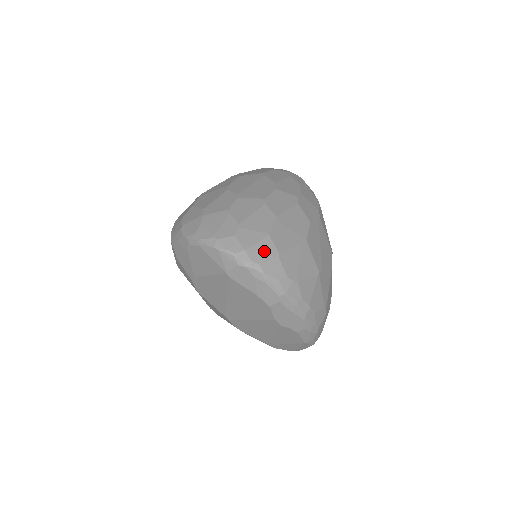
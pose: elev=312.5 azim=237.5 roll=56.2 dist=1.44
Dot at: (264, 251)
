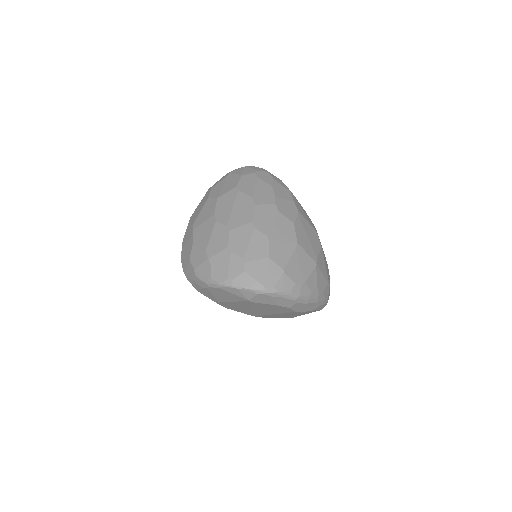
Dot at: (272, 274)
